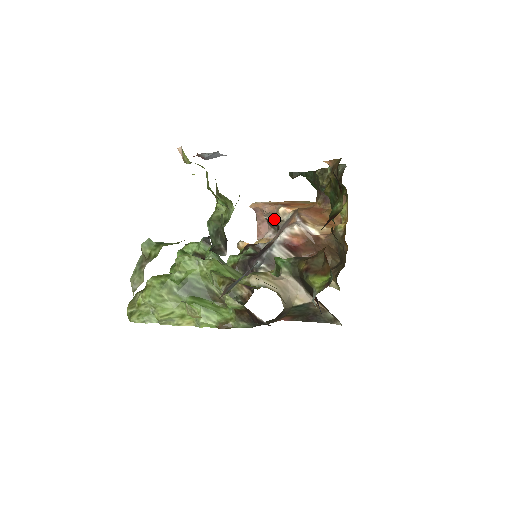
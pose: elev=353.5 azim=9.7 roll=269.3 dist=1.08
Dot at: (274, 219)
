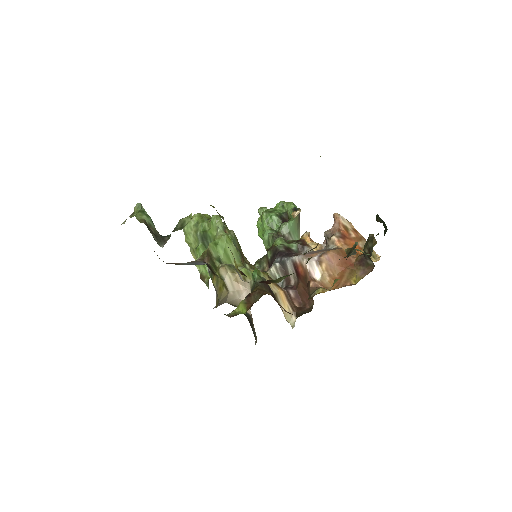
Dot at: (326, 239)
